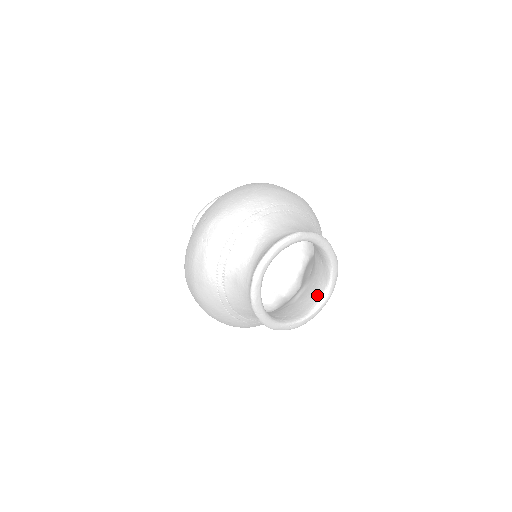
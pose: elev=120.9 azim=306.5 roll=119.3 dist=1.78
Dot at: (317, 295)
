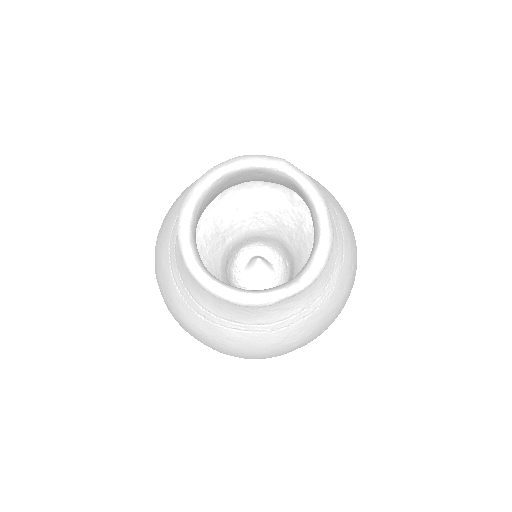
Dot at: occluded
